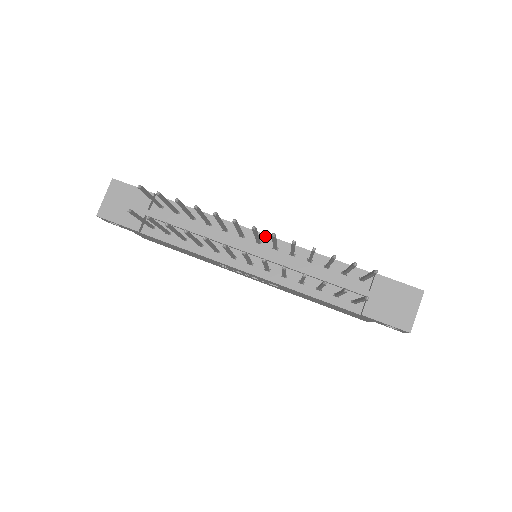
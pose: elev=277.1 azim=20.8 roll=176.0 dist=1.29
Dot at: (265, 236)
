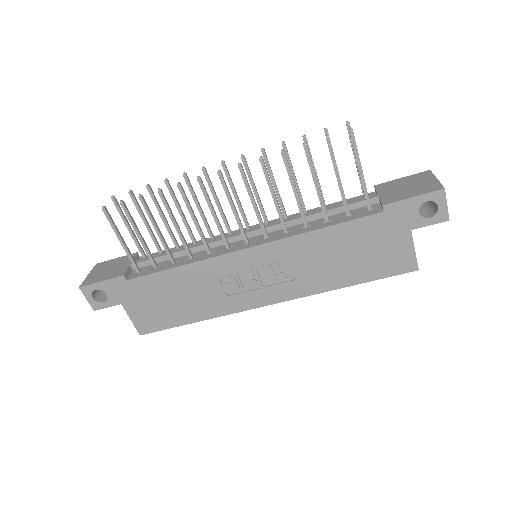
Dot at: (254, 226)
